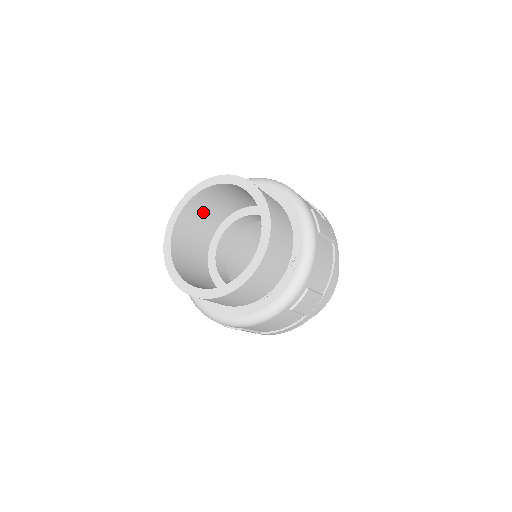
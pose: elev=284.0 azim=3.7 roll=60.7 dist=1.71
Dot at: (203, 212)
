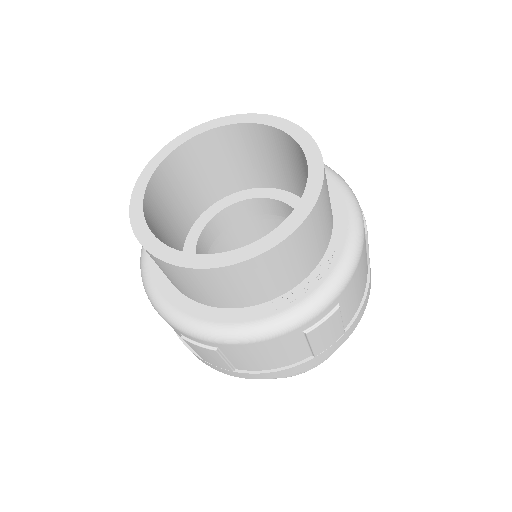
Dot at: (203, 169)
